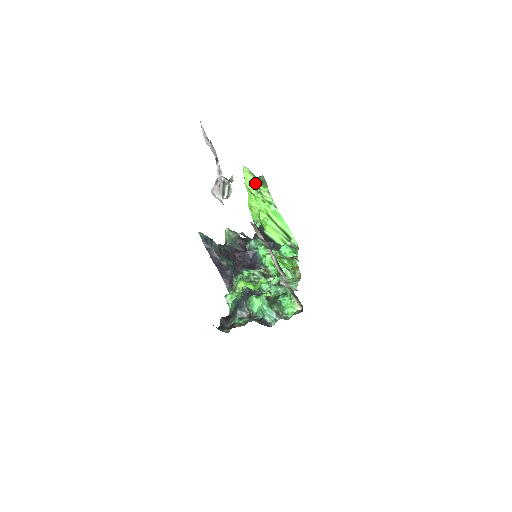
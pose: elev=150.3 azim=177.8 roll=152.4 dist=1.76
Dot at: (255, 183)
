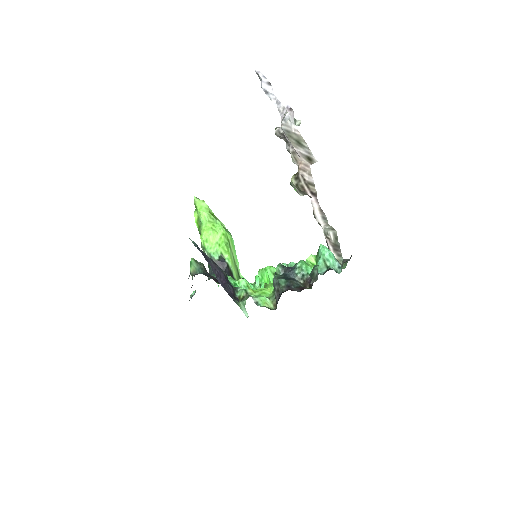
Dot at: (210, 210)
